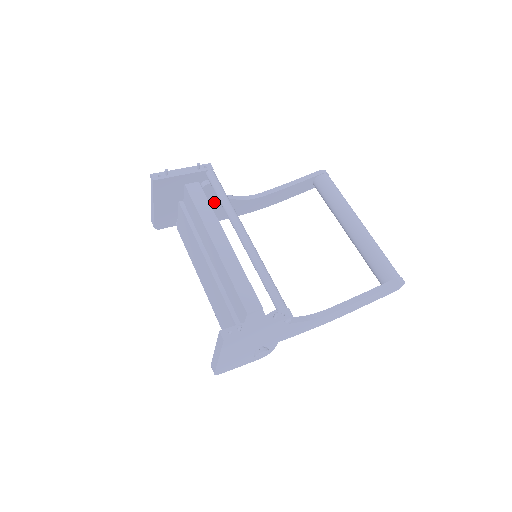
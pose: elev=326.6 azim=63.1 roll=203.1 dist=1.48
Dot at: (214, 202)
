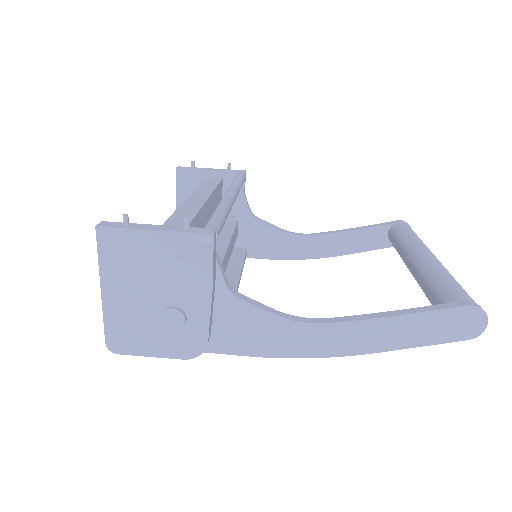
Dot at: (246, 222)
